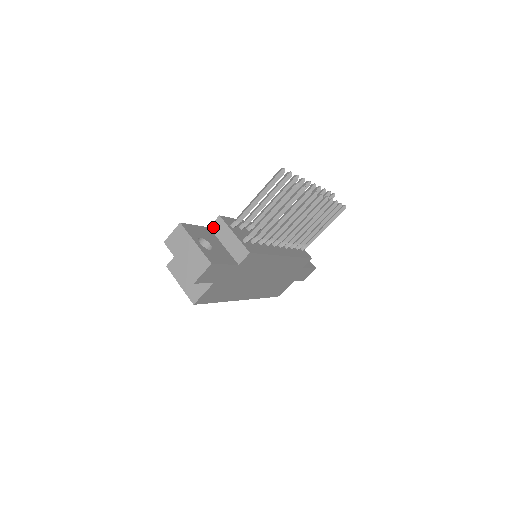
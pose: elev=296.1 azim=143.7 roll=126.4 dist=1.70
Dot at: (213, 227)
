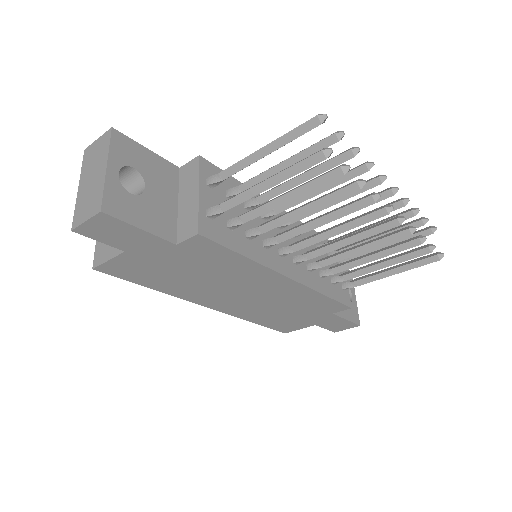
Dot at: (183, 169)
